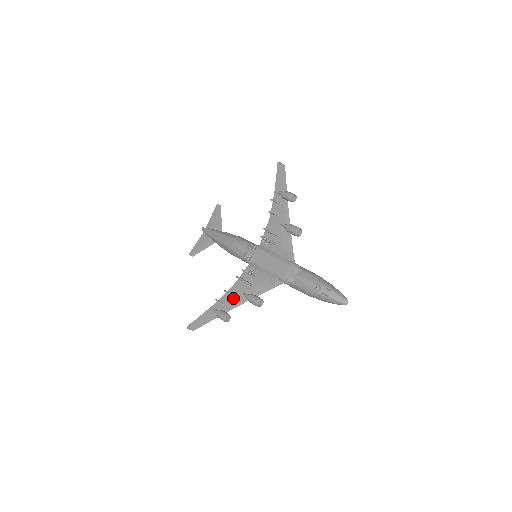
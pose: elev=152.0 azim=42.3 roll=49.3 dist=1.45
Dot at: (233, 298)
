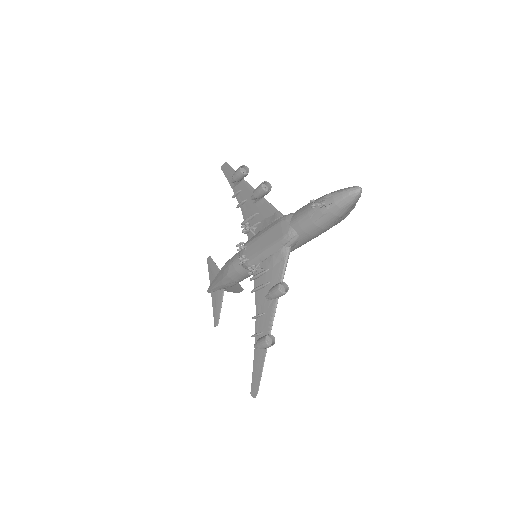
Dot at: (264, 316)
